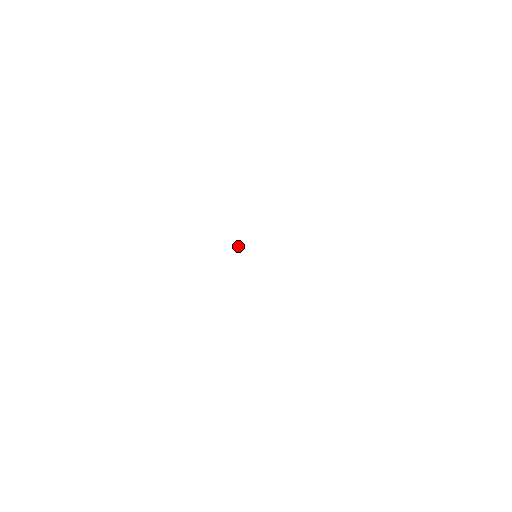
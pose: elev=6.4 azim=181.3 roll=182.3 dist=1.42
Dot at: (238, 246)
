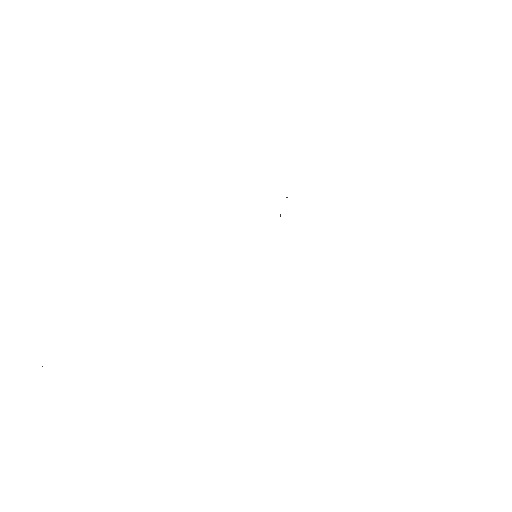
Dot at: occluded
